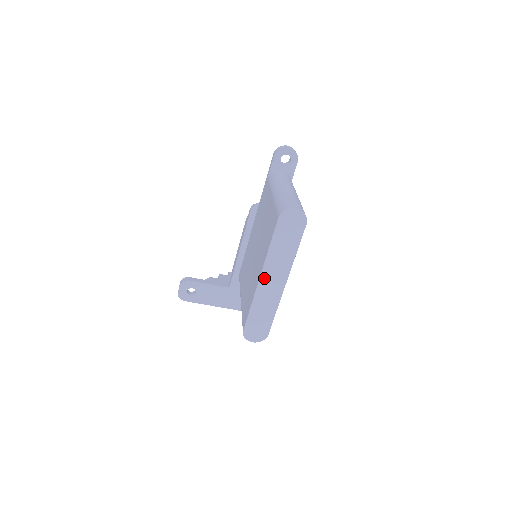
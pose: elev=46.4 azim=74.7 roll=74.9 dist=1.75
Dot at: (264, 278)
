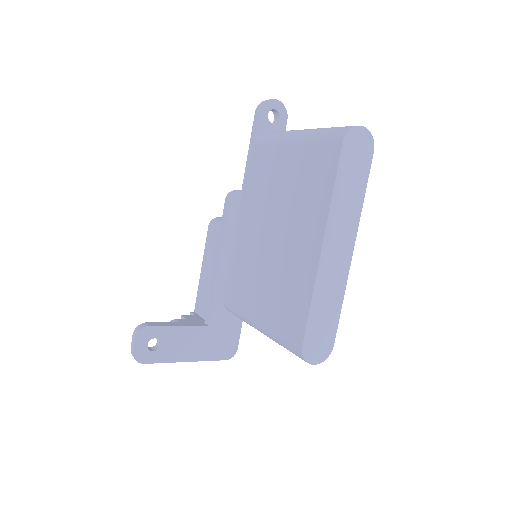
Dot at: (327, 246)
